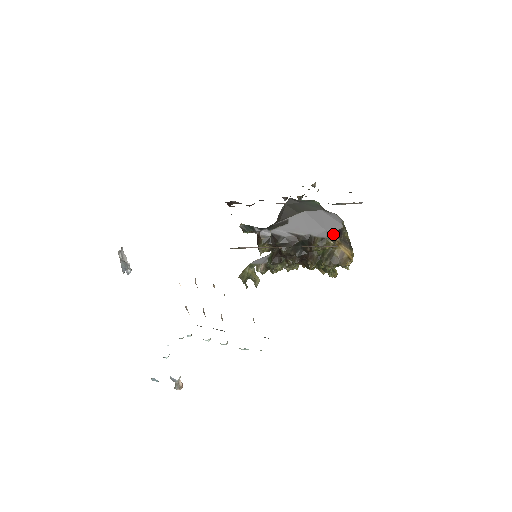
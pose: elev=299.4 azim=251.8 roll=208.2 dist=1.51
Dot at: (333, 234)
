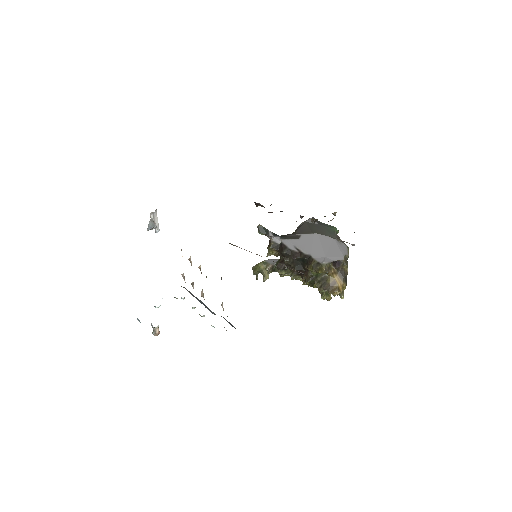
Dot at: (329, 262)
